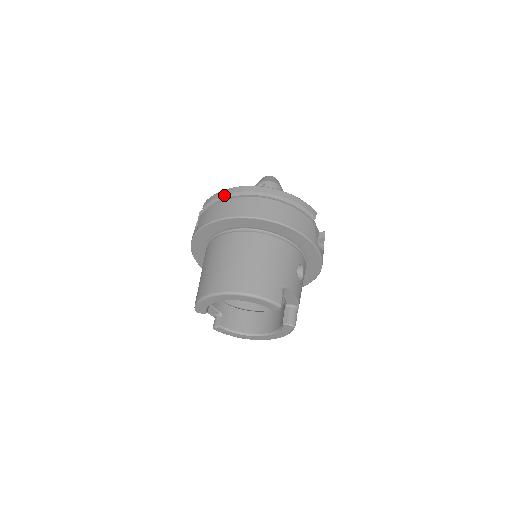
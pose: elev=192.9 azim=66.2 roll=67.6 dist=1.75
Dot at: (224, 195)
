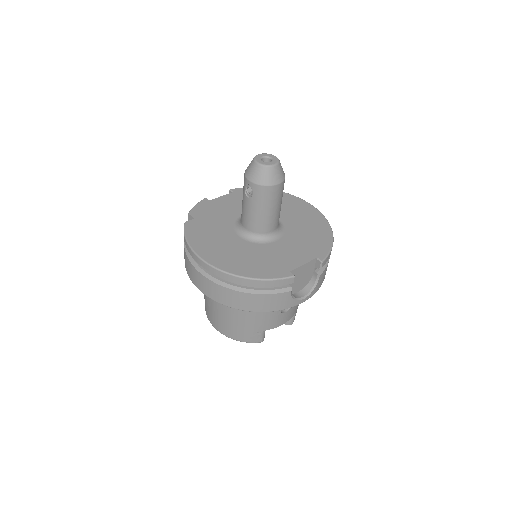
Dot at: (190, 253)
